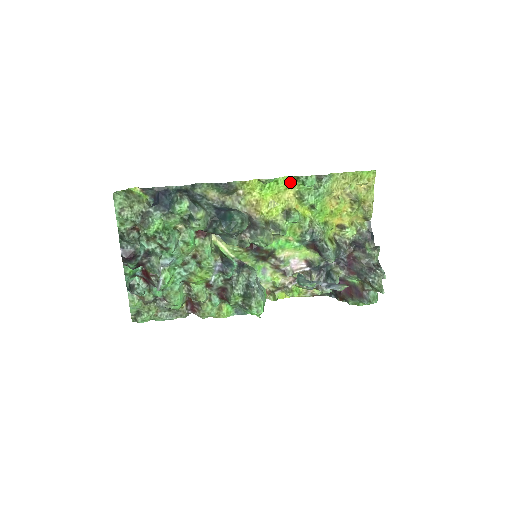
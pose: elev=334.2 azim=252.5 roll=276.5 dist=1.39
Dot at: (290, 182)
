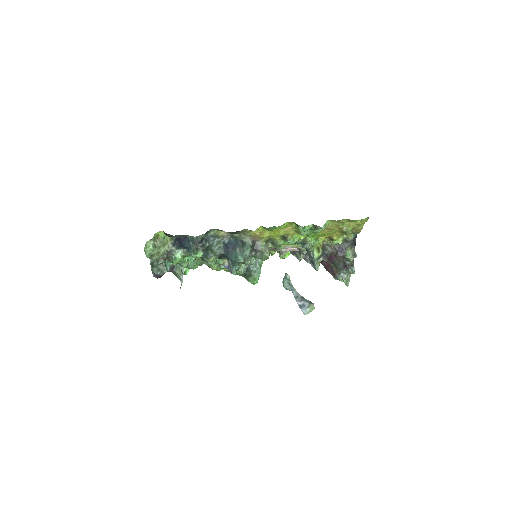
Dot at: (290, 224)
